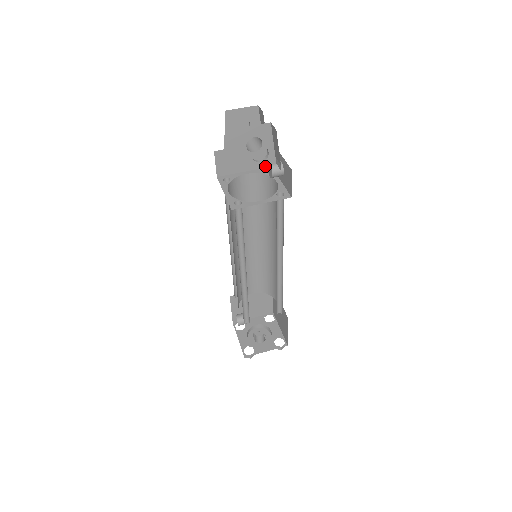
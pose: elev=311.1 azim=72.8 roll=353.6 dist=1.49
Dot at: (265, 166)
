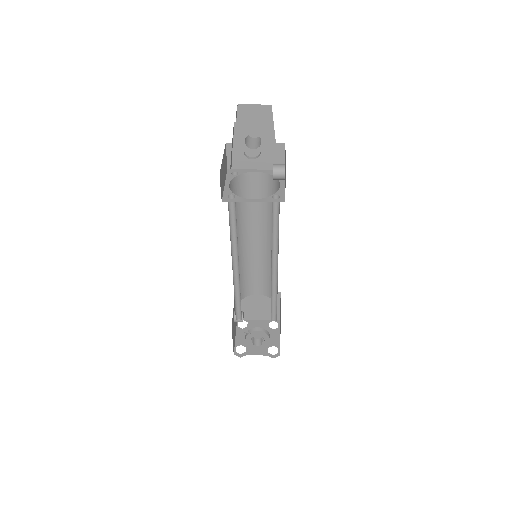
Dot at: occluded
